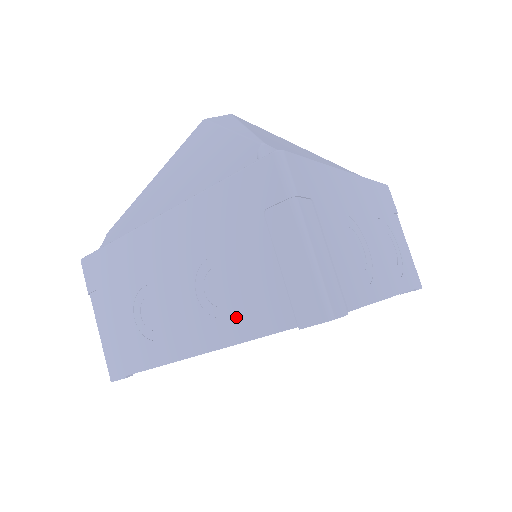
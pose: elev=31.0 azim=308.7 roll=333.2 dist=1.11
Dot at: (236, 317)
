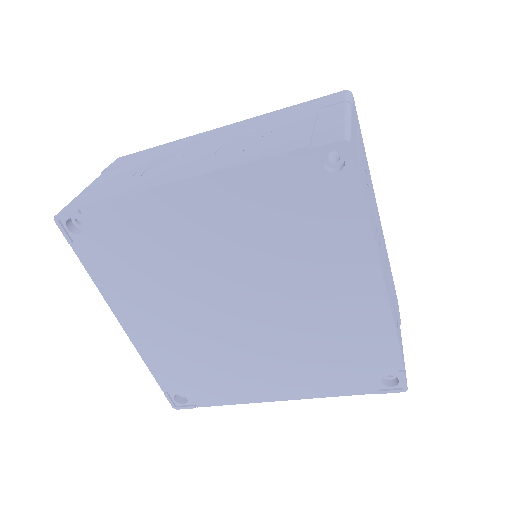
Dot at: (247, 153)
